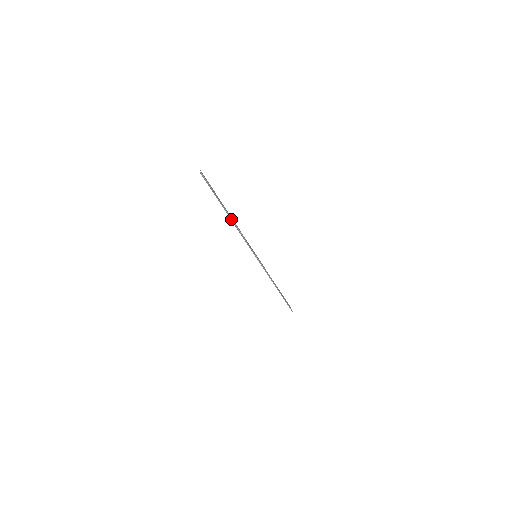
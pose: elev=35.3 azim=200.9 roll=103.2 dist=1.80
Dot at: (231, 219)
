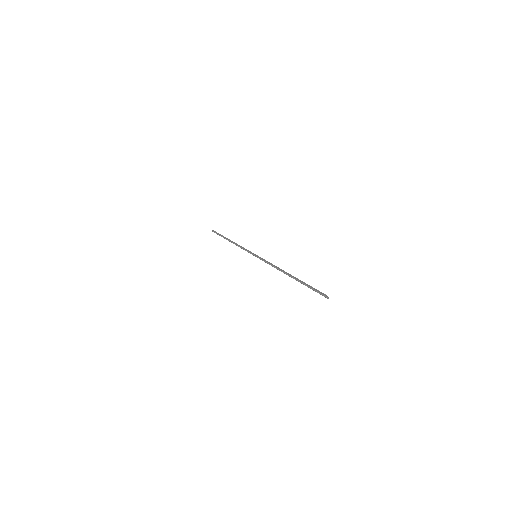
Dot at: (288, 275)
